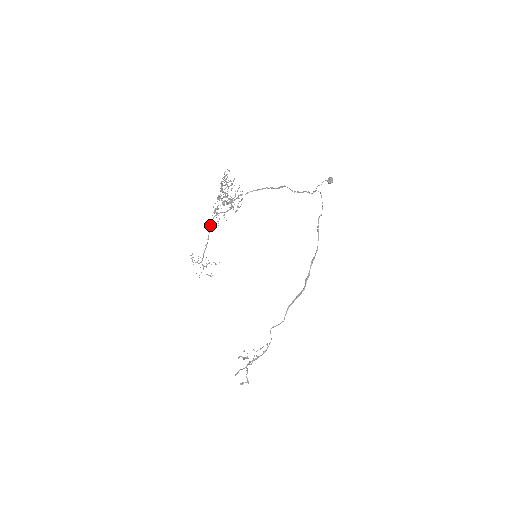
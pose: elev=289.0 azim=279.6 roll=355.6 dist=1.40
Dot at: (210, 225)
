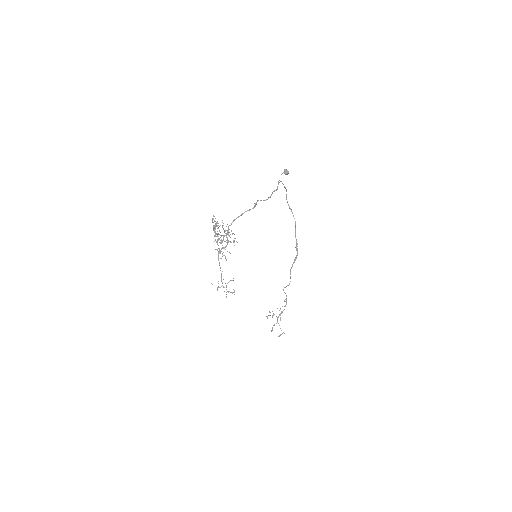
Dot at: occluded
